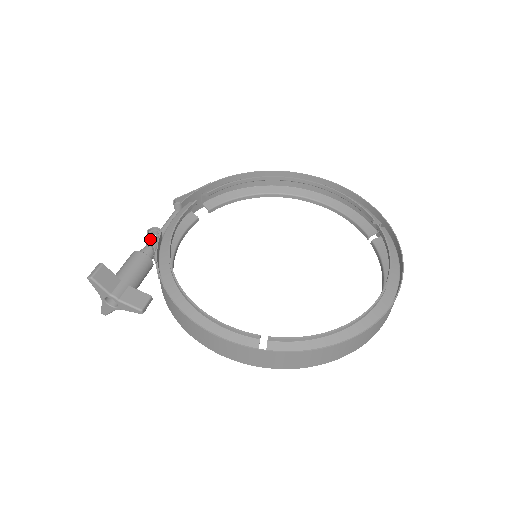
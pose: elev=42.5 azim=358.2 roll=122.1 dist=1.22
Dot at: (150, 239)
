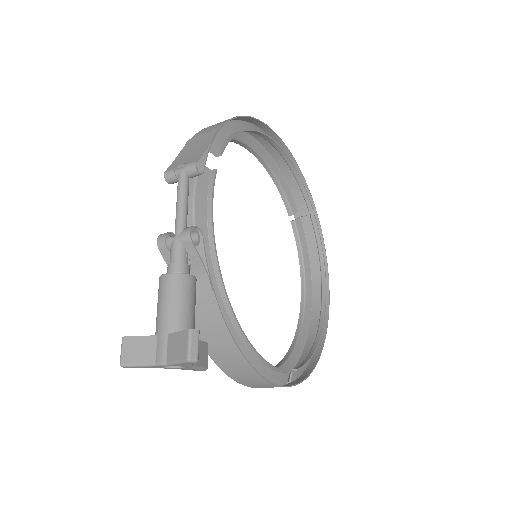
Dot at: occluded
